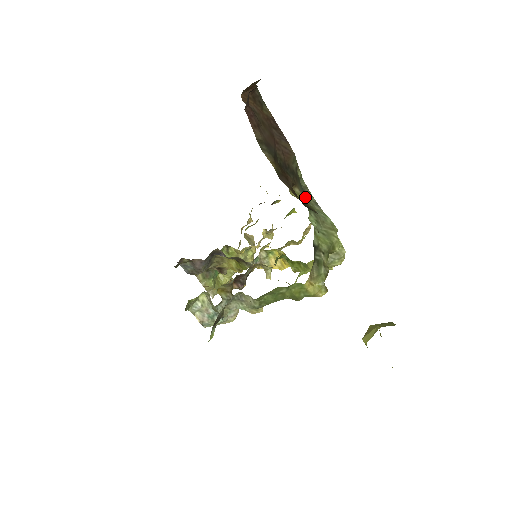
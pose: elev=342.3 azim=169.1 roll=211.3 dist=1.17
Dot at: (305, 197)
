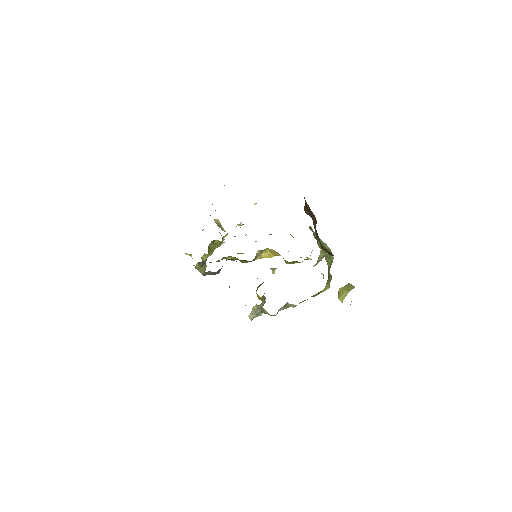
Dot at: (316, 238)
